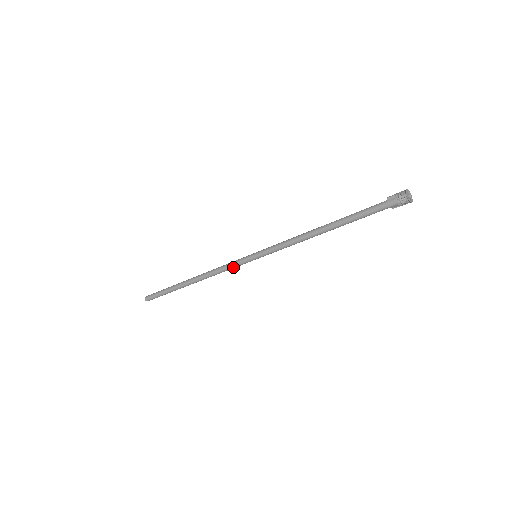
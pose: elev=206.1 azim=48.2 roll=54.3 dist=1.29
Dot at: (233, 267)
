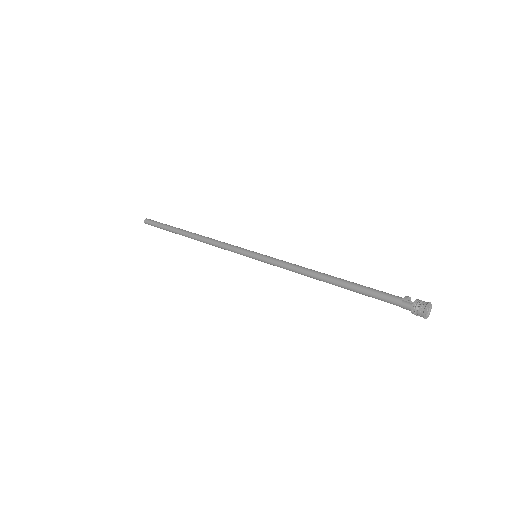
Dot at: (232, 251)
